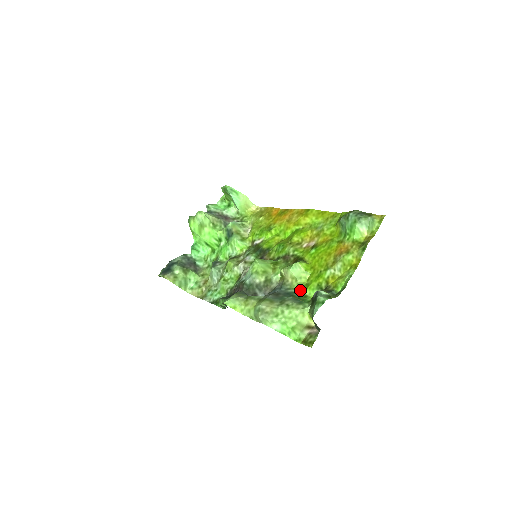
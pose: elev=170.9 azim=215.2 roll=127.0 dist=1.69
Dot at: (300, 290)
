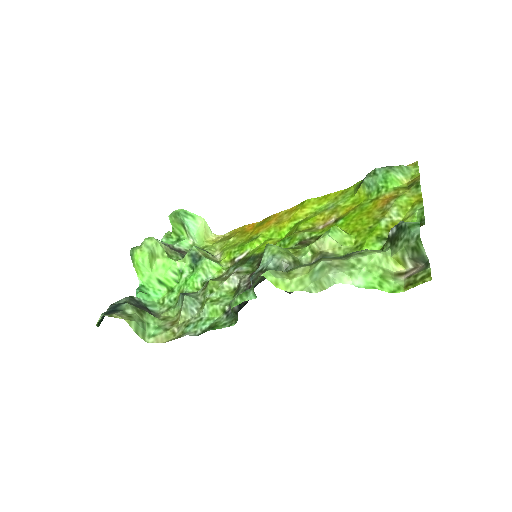
Dot at: occluded
